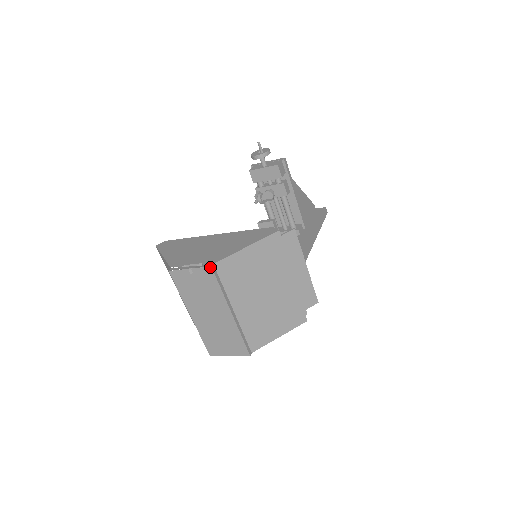
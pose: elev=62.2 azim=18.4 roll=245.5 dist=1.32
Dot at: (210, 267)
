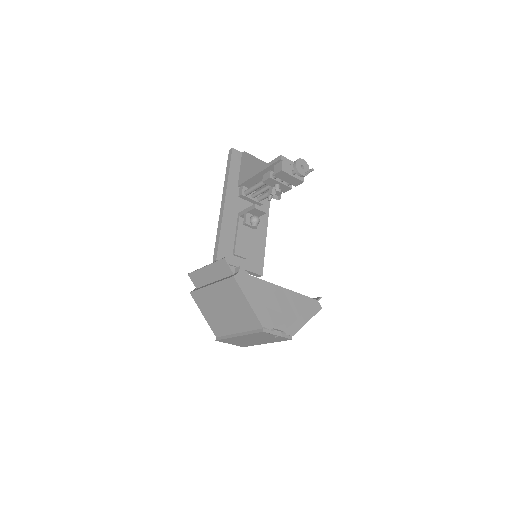
Dot at: (291, 339)
